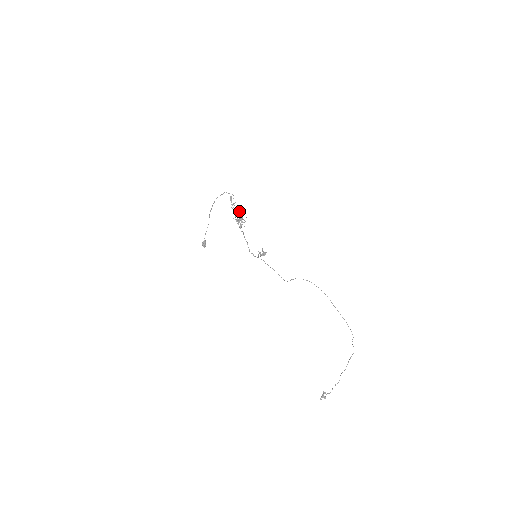
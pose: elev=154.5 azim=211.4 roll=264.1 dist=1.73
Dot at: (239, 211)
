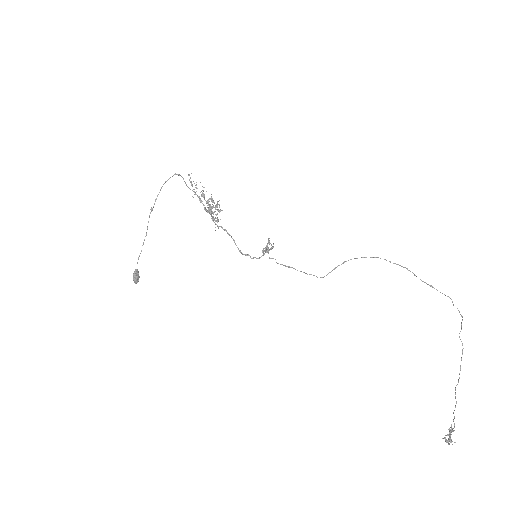
Dot at: occluded
